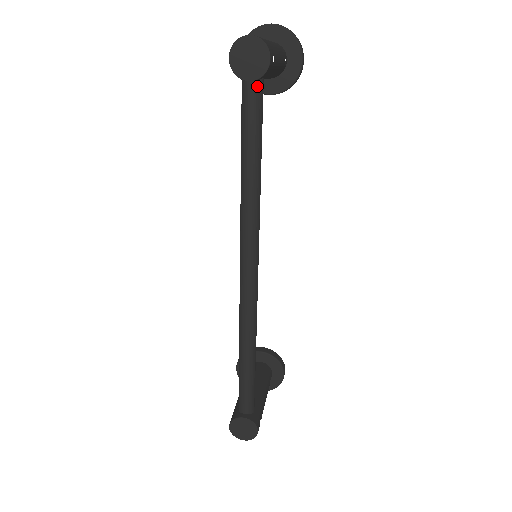
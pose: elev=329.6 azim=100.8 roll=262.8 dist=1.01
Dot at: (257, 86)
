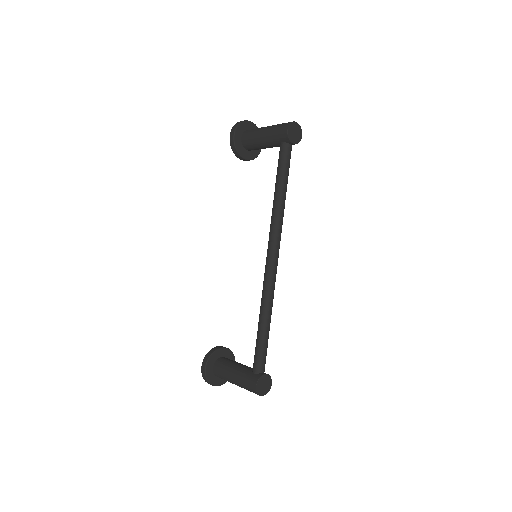
Dot at: occluded
